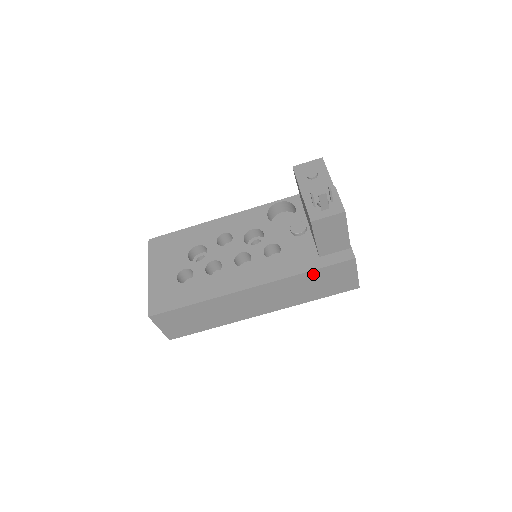
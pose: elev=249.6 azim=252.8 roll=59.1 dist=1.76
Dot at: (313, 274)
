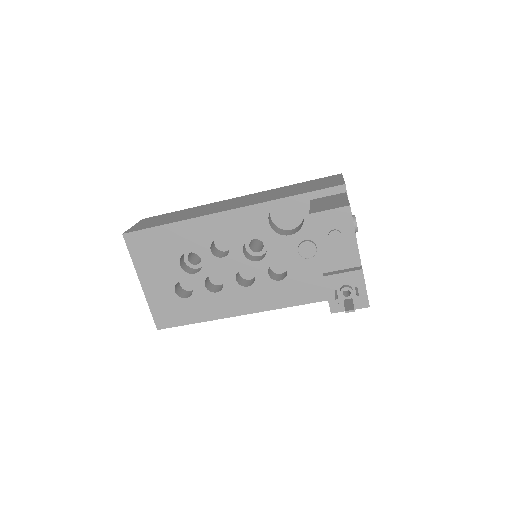
Dot at: occluded
